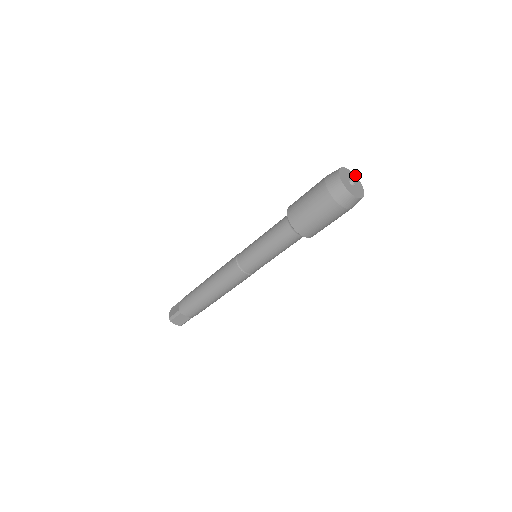
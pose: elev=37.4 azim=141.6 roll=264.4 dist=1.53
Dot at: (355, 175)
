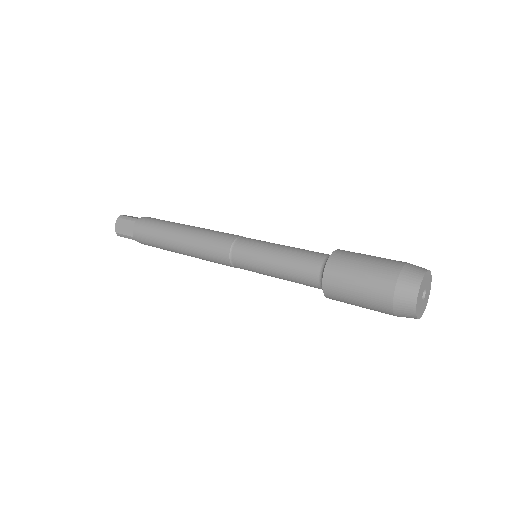
Dot at: occluded
